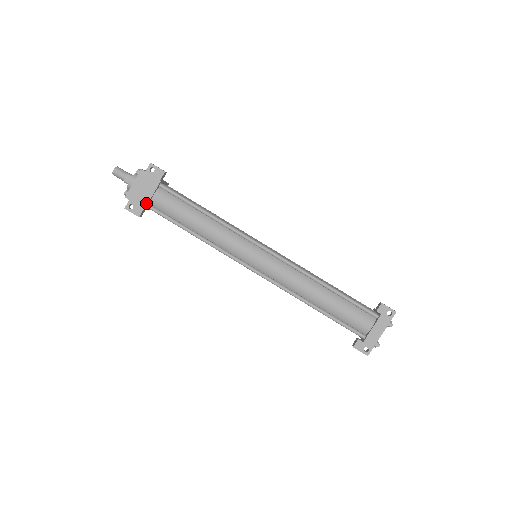
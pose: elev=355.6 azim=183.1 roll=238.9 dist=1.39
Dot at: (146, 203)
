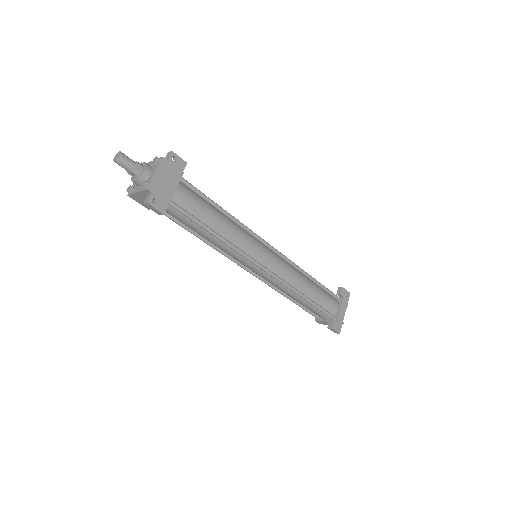
Dot at: (170, 197)
